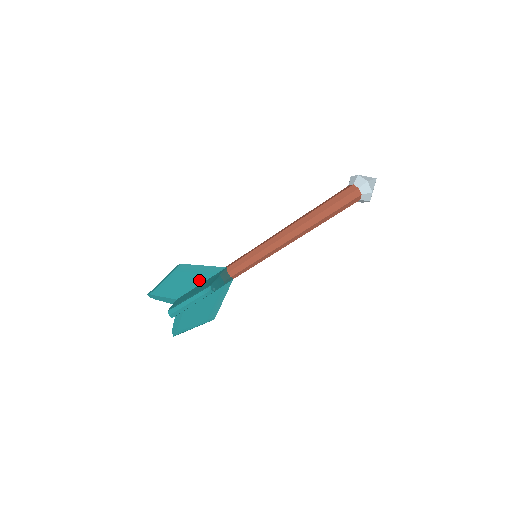
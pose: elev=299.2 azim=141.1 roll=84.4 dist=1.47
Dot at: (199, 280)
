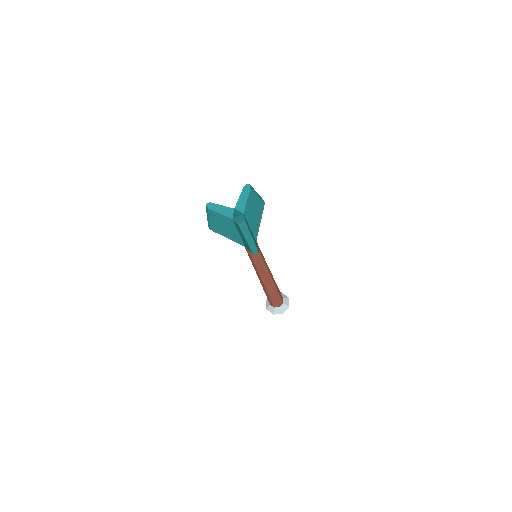
Dot at: occluded
